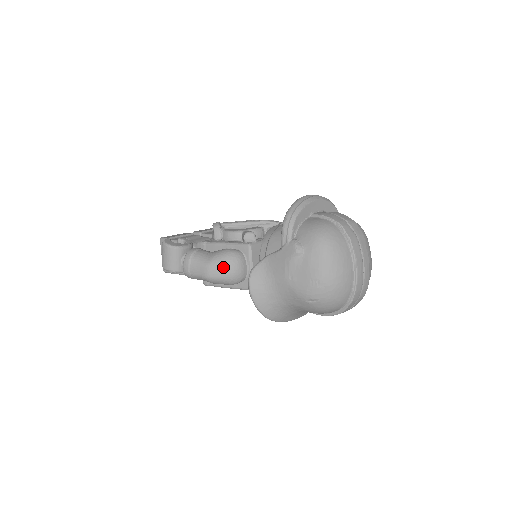
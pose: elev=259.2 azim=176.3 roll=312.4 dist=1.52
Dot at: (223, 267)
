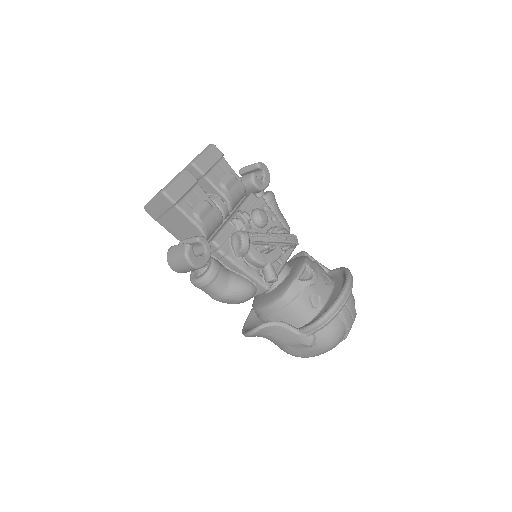
Dot at: (236, 302)
